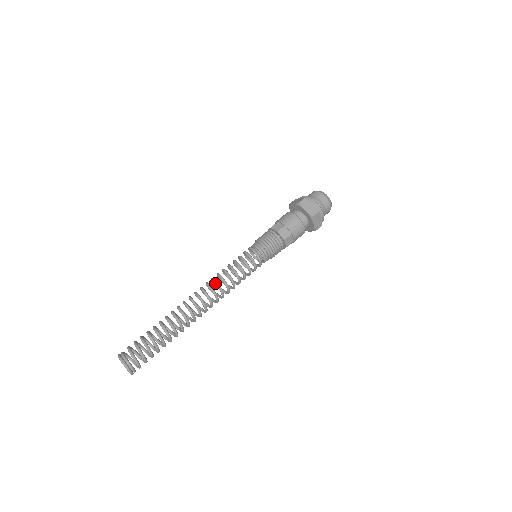
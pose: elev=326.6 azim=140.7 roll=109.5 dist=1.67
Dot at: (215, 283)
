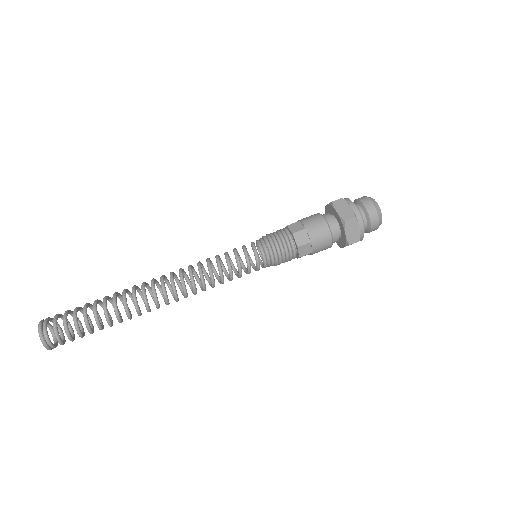
Dot at: (191, 283)
